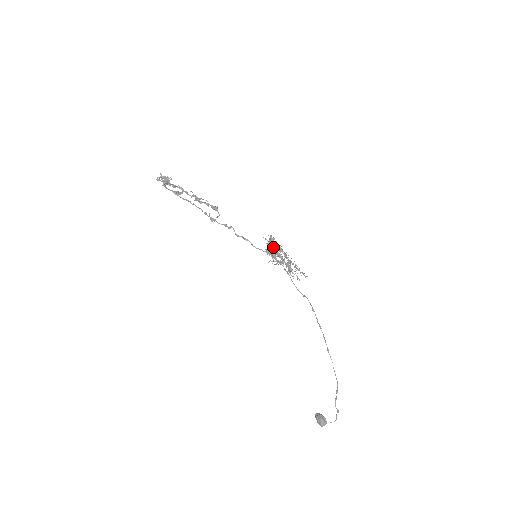
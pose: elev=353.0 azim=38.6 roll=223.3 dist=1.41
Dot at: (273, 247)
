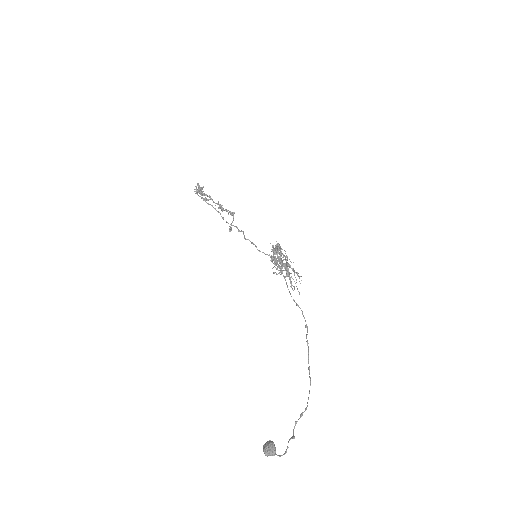
Dot at: (275, 249)
